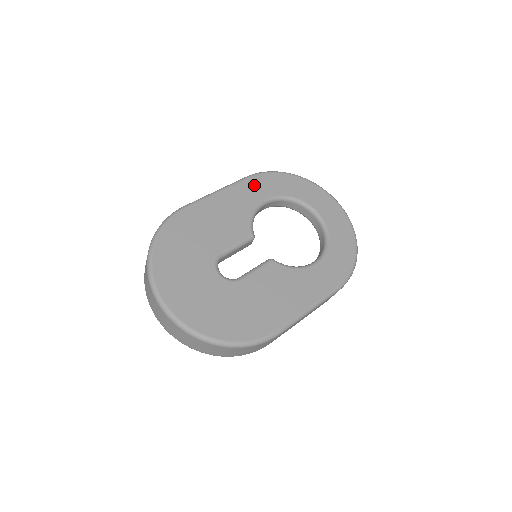
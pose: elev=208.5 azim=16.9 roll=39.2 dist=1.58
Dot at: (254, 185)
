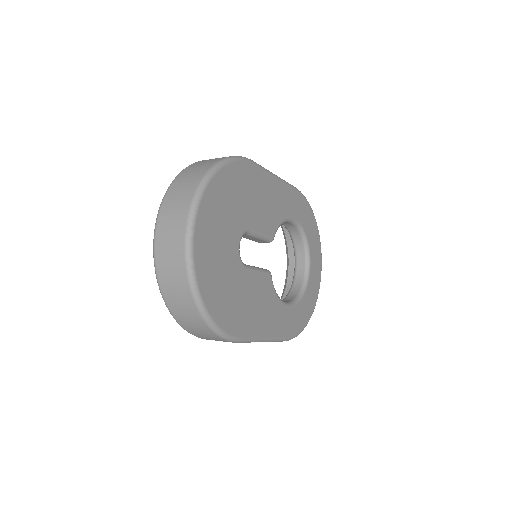
Dot at: (296, 200)
